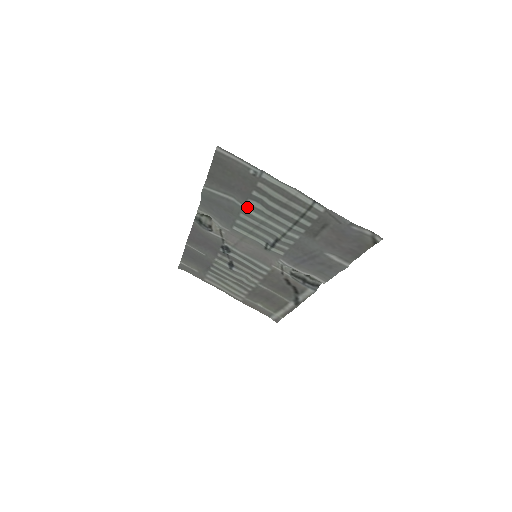
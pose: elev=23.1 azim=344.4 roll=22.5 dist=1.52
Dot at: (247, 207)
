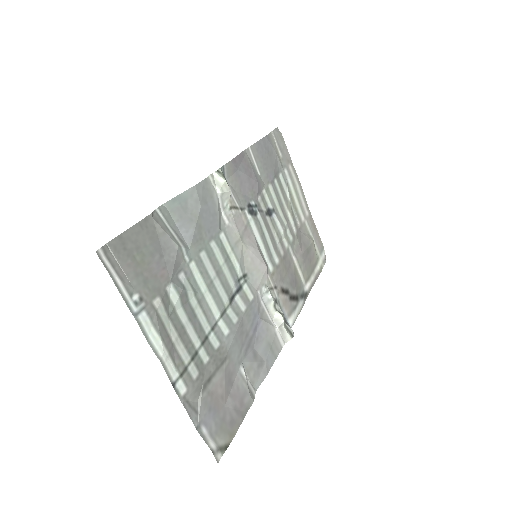
Dot at: (190, 268)
